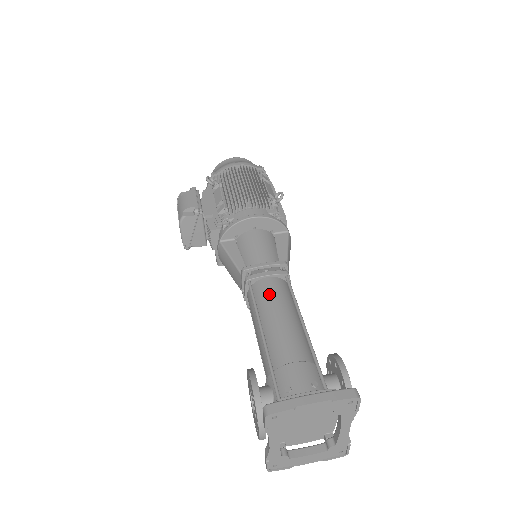
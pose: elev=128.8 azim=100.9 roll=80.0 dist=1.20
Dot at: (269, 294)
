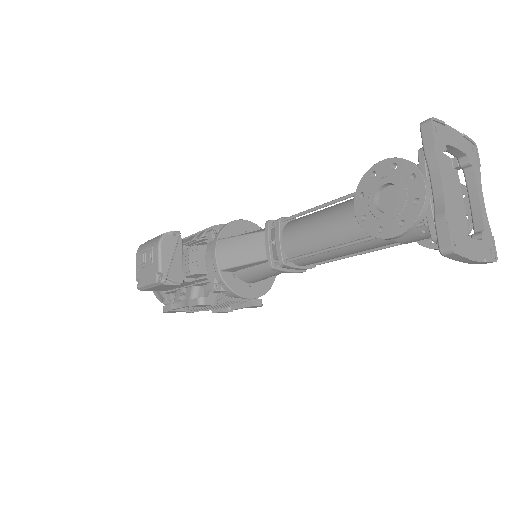
Dot at: occluded
